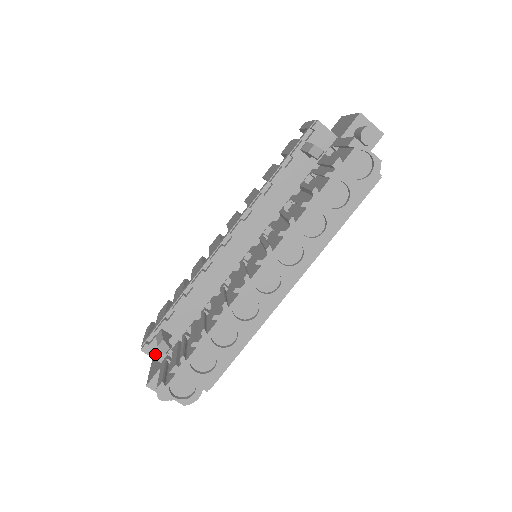
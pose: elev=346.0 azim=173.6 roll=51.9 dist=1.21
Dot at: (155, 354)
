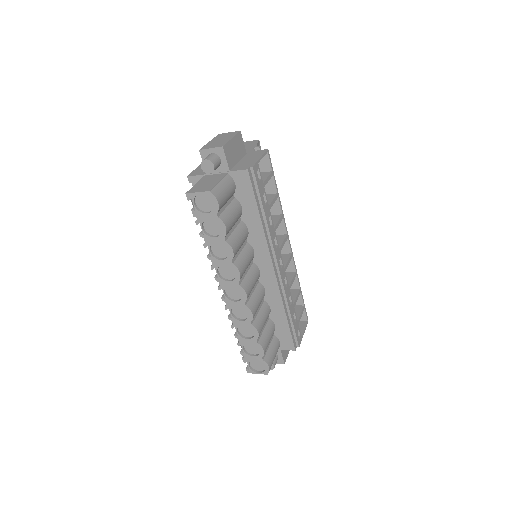
Dot at: occluded
